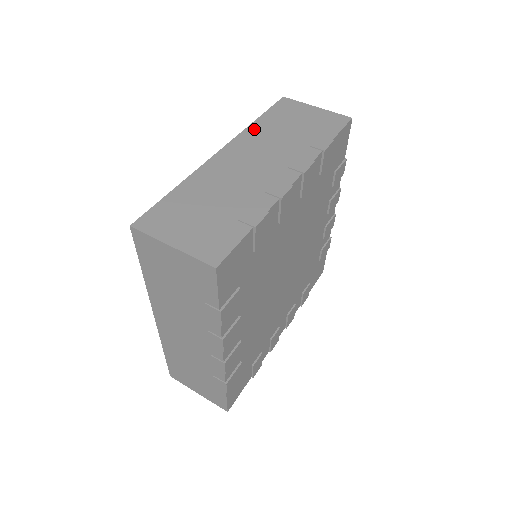
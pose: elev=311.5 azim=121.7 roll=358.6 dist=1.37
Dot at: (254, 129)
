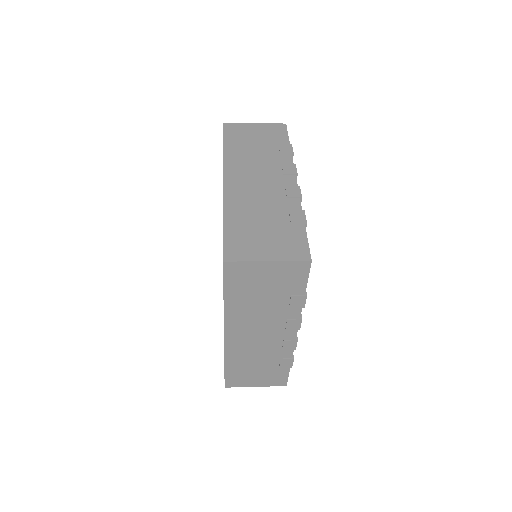
Dot at: (230, 155)
